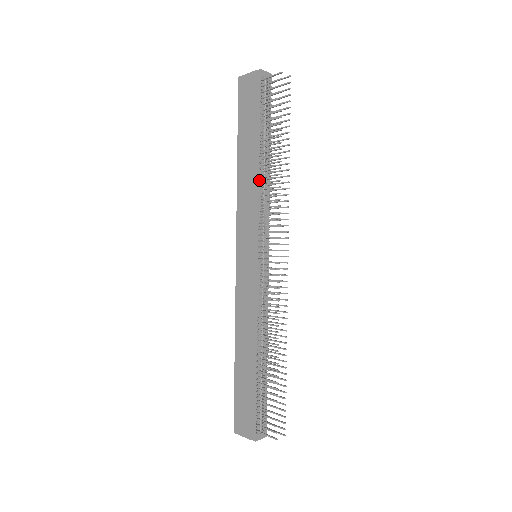
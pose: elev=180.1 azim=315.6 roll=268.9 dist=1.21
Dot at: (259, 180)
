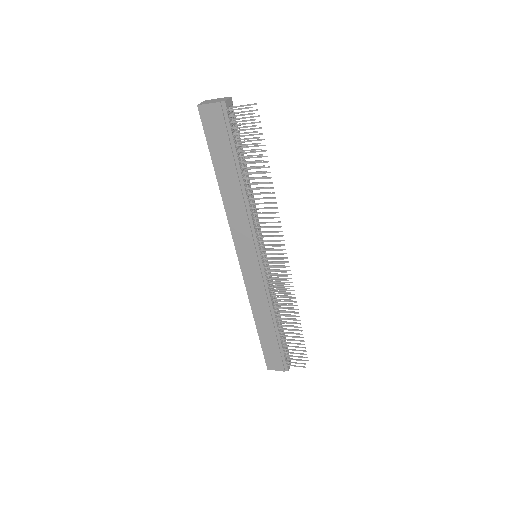
Dot at: (248, 202)
